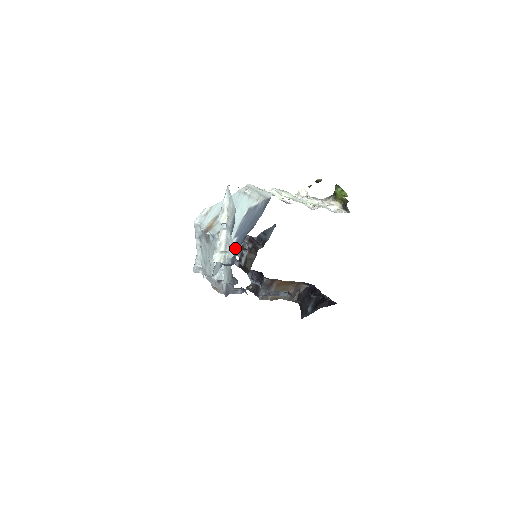
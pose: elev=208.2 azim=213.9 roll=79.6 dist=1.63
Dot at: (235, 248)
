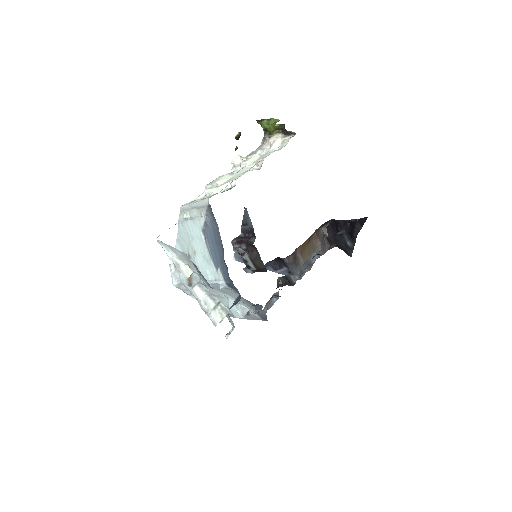
Dot at: (222, 294)
